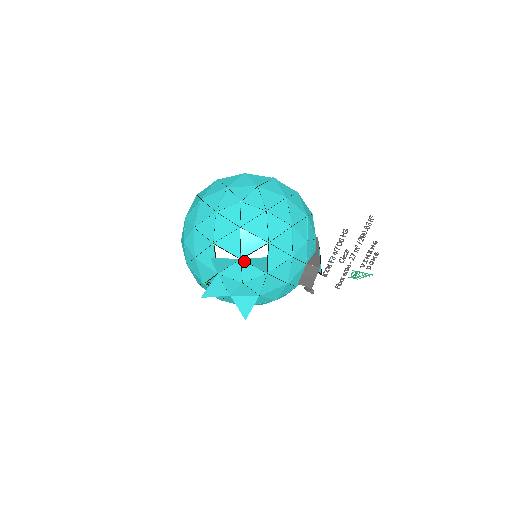
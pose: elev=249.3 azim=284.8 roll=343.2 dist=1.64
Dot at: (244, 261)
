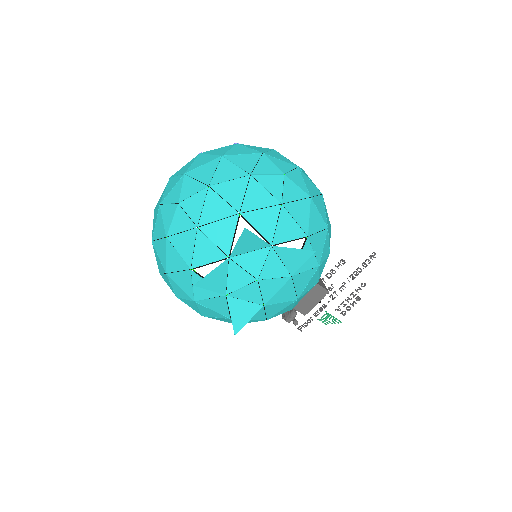
Dot at: (274, 250)
